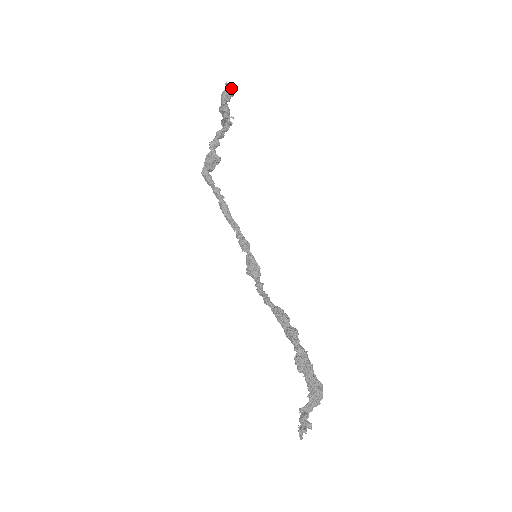
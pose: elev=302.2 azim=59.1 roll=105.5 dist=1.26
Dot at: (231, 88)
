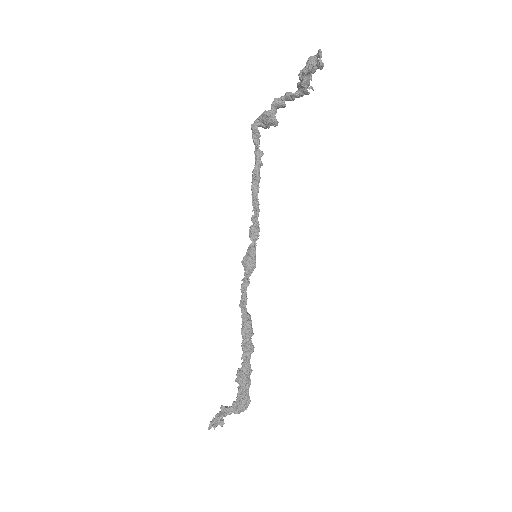
Dot at: occluded
